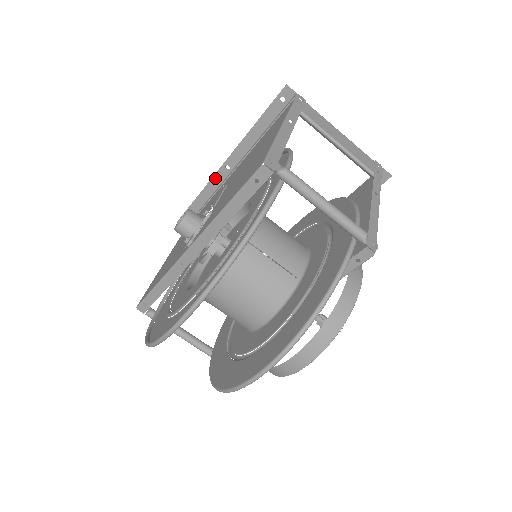
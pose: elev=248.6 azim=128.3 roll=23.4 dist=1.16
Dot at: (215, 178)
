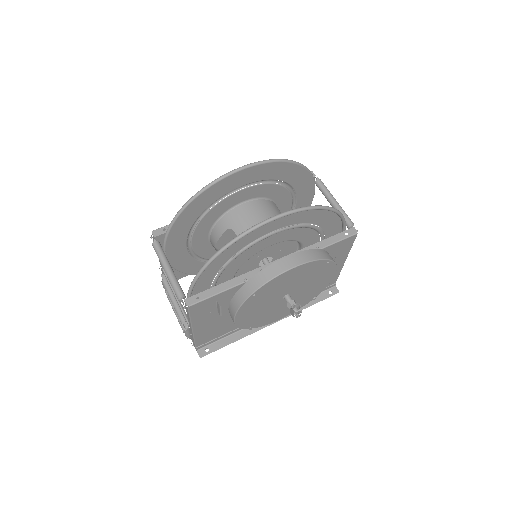
Dot at: occluded
